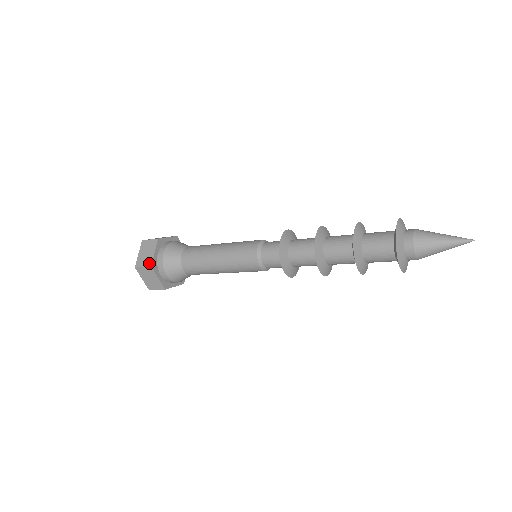
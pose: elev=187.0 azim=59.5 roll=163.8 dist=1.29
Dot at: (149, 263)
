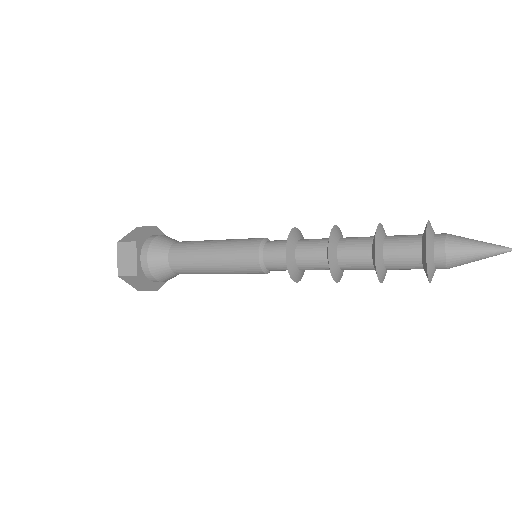
Dot at: (135, 239)
